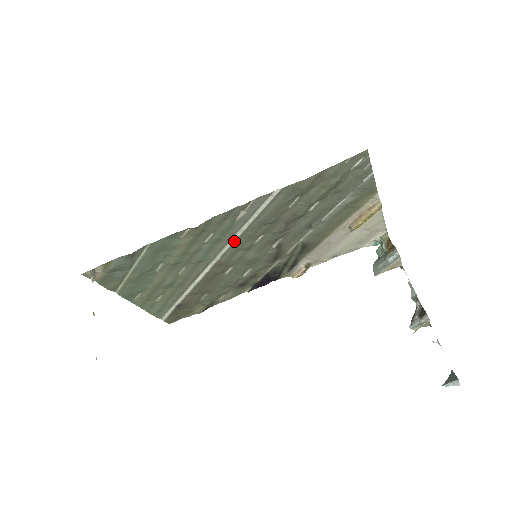
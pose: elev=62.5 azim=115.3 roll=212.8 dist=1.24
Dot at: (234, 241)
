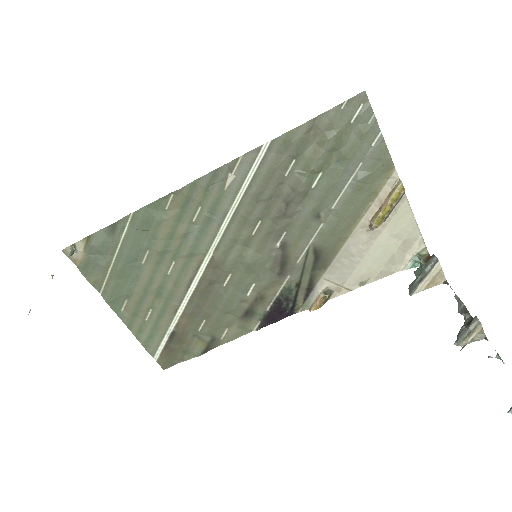
Dot at: (227, 225)
